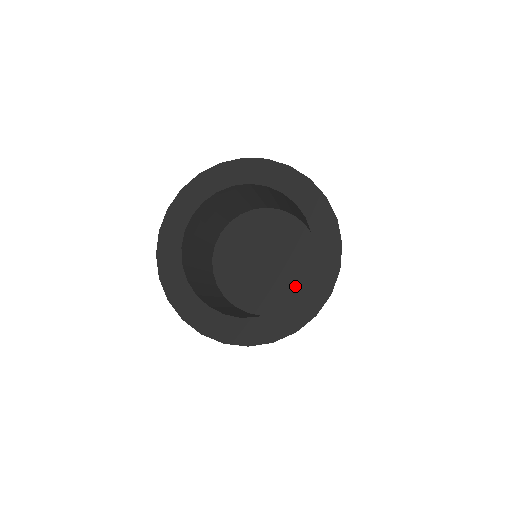
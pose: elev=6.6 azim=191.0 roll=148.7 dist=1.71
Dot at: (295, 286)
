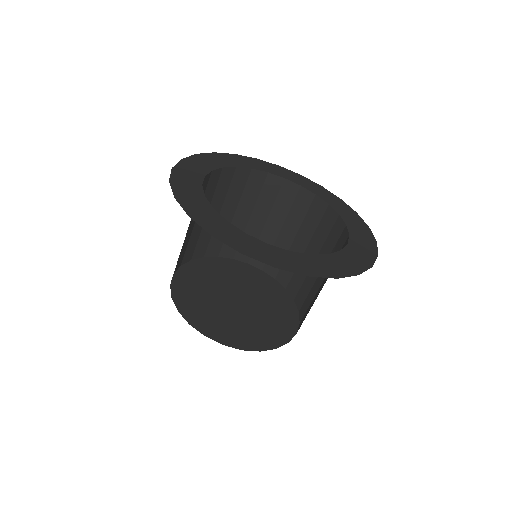
Dot at: (281, 303)
